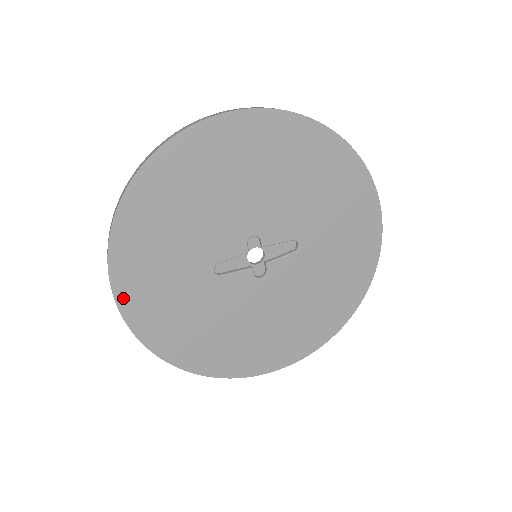
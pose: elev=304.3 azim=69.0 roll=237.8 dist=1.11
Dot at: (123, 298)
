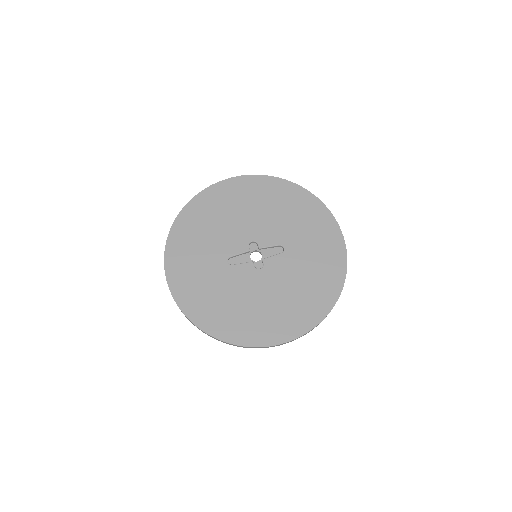
Dot at: (170, 274)
